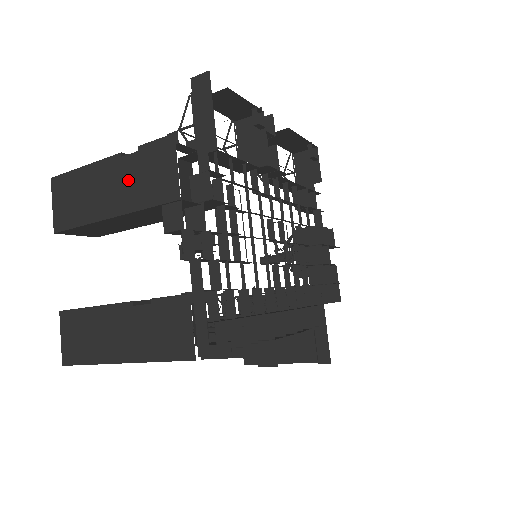
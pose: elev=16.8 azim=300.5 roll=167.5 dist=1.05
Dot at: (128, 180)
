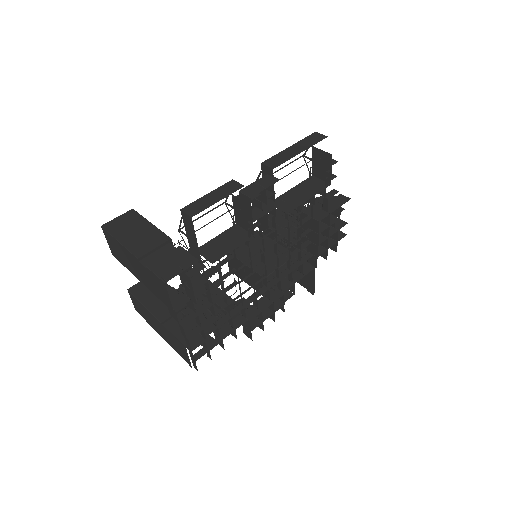
Dot at: (145, 276)
